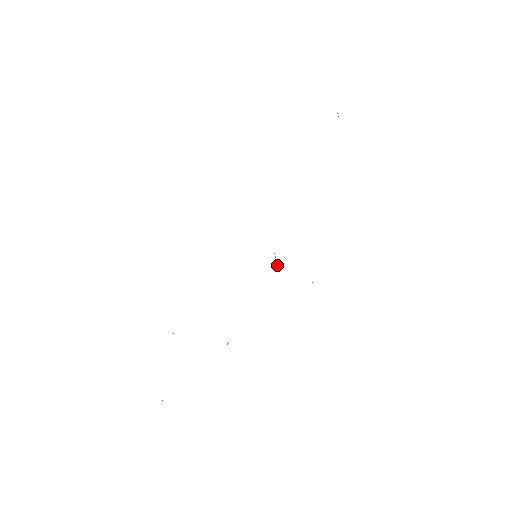
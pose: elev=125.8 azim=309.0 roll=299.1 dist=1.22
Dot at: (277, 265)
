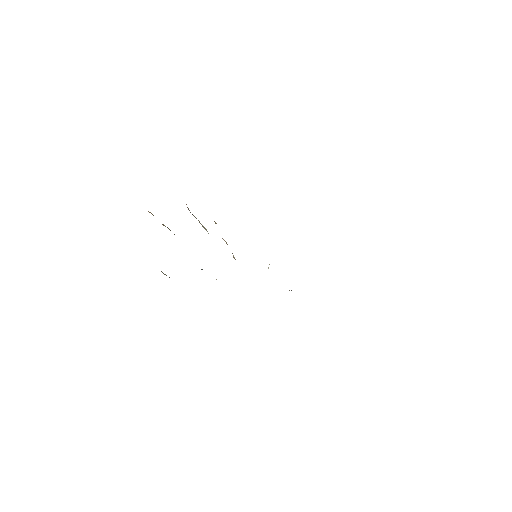
Dot at: (268, 268)
